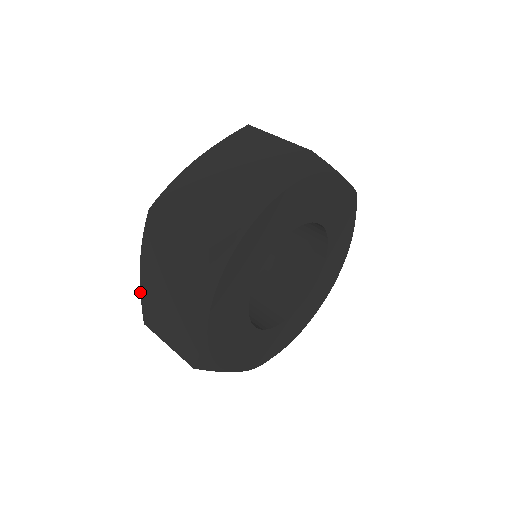
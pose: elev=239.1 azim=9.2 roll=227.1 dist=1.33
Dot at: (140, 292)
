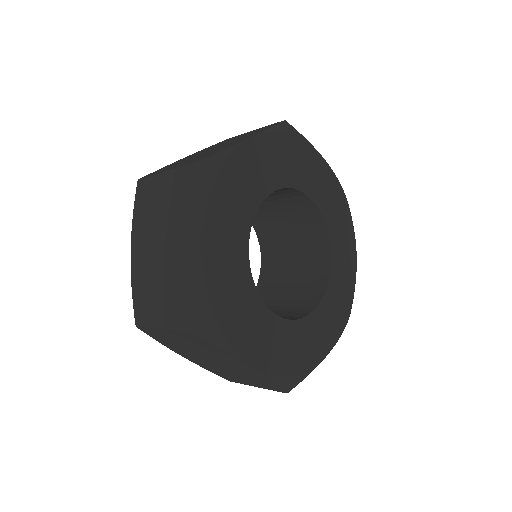
Dot at: (202, 367)
